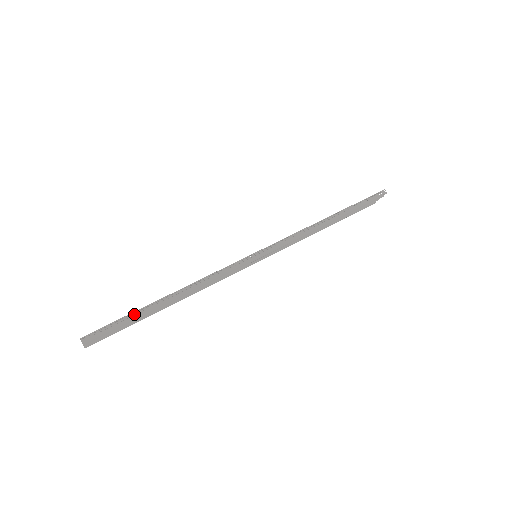
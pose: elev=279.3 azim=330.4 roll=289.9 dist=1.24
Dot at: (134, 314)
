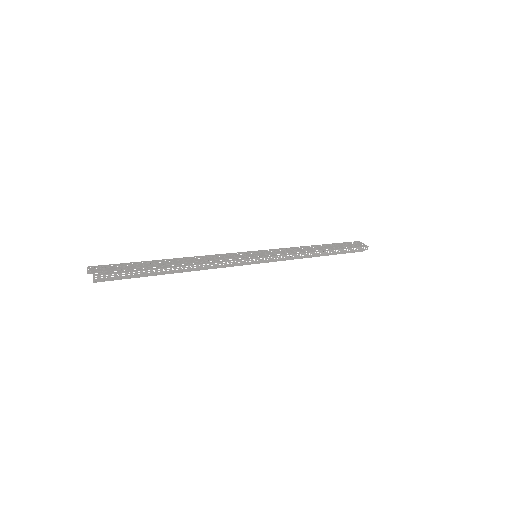
Dot at: (146, 272)
